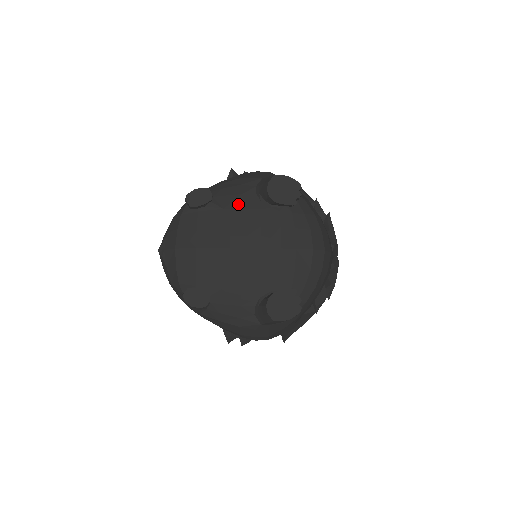
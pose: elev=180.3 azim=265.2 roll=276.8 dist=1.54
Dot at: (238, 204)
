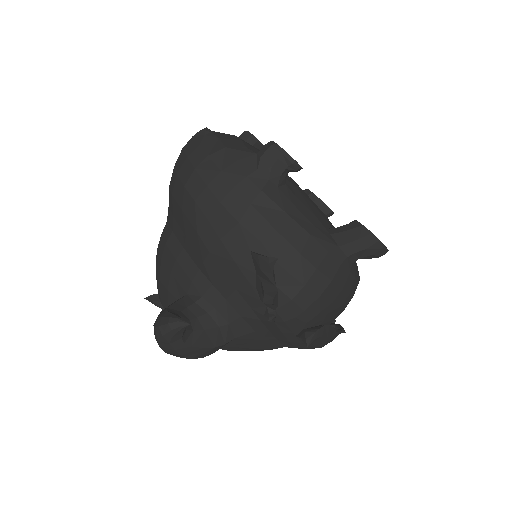
Dot at: occluded
